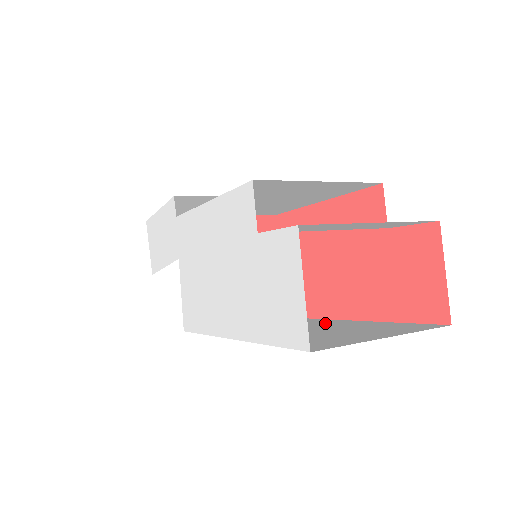
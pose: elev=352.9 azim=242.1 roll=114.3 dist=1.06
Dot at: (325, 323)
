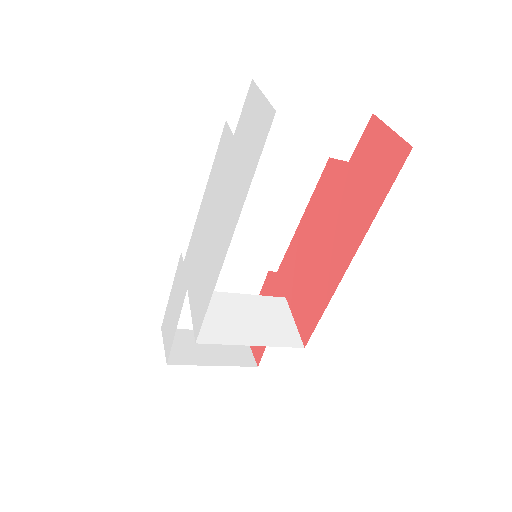
Dot at: occluded
